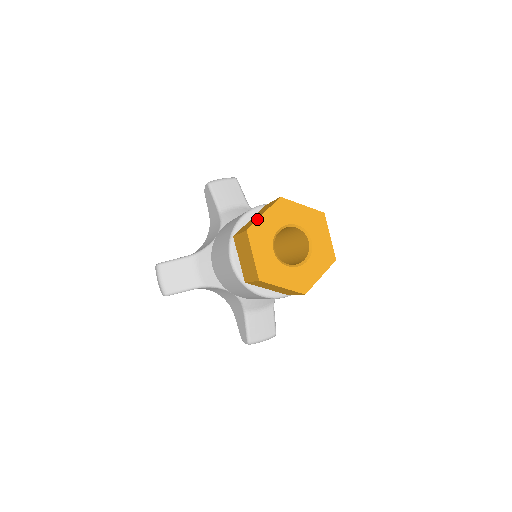
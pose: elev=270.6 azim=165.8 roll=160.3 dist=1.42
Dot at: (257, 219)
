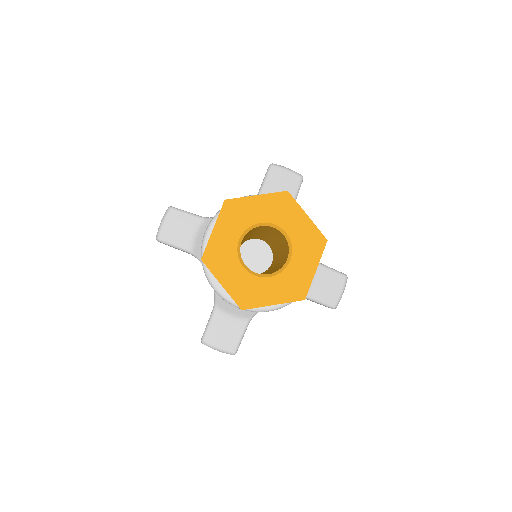
Dot at: occluded
